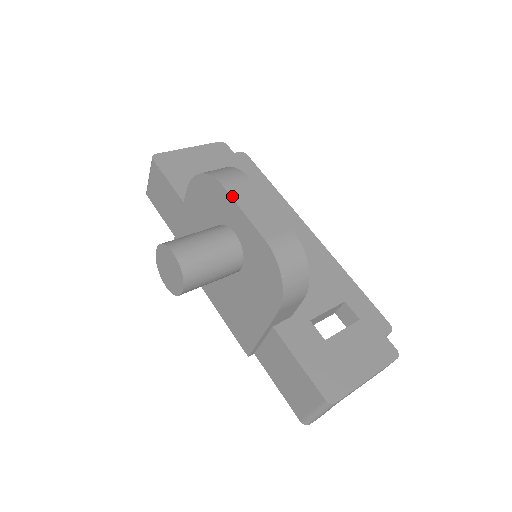
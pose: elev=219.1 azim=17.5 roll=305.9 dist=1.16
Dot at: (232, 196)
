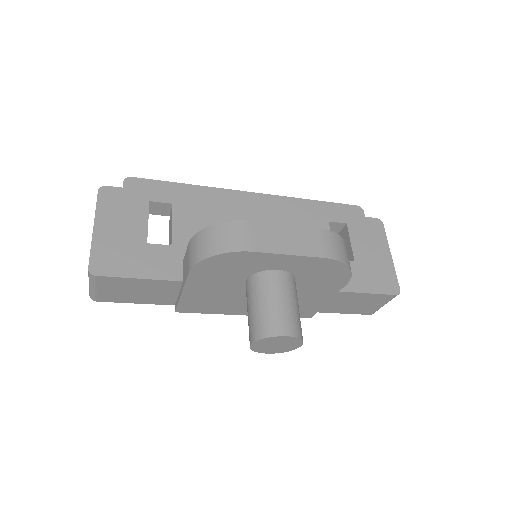
Dot at: (267, 252)
